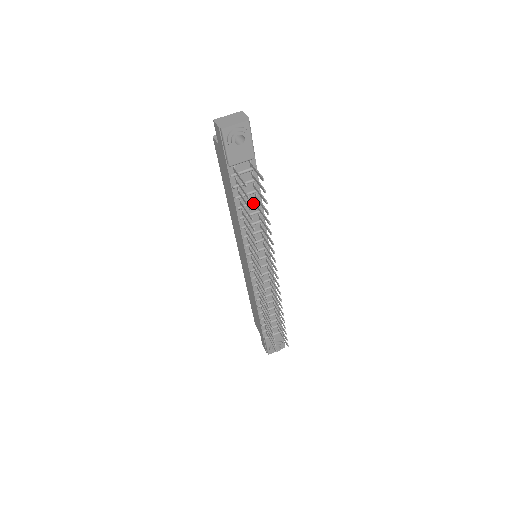
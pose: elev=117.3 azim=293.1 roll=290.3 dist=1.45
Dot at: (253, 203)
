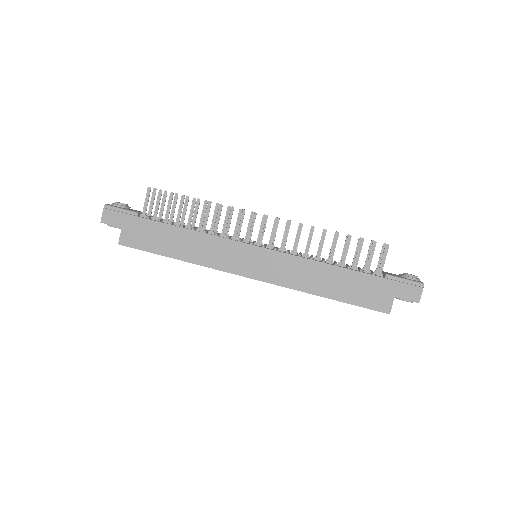
Dot at: occluded
